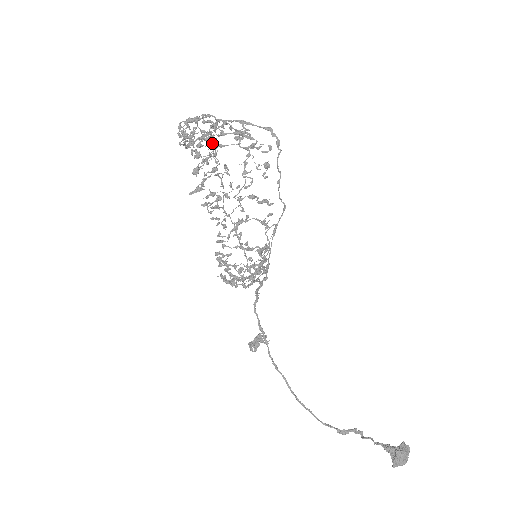
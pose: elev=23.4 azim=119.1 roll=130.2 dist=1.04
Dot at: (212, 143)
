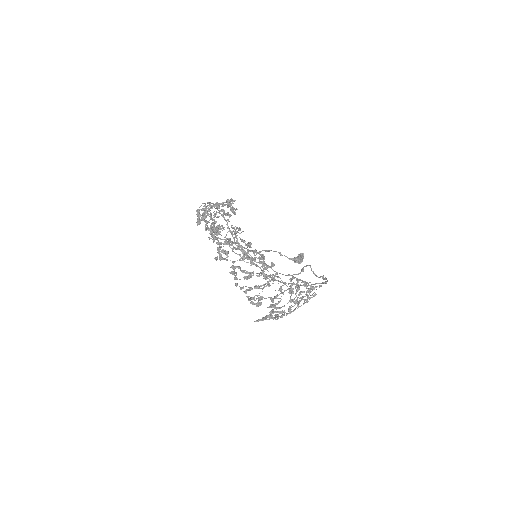
Dot at: (238, 230)
